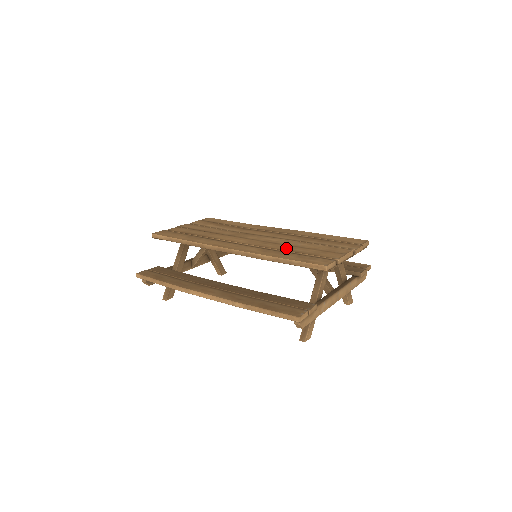
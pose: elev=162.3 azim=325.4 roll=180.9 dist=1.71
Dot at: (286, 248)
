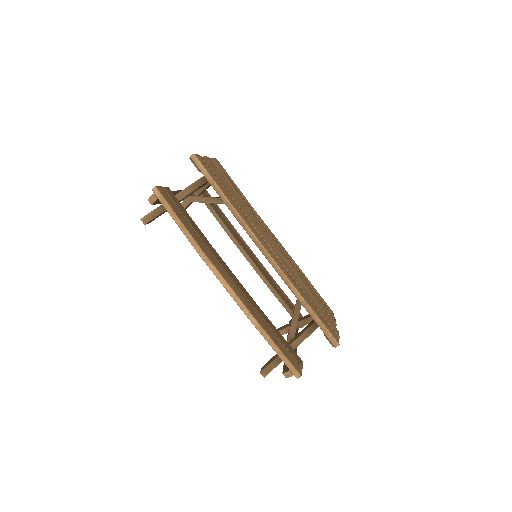
Dot at: (303, 288)
